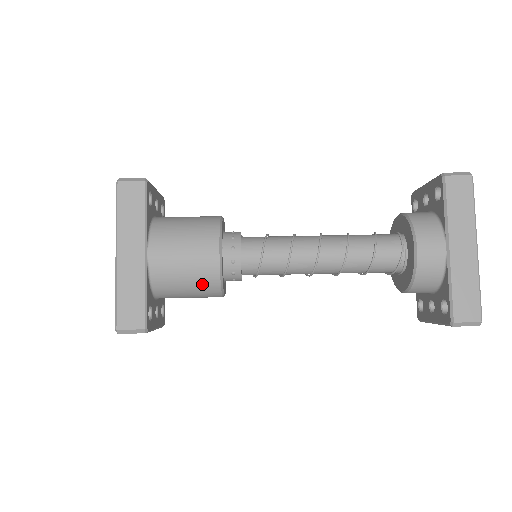
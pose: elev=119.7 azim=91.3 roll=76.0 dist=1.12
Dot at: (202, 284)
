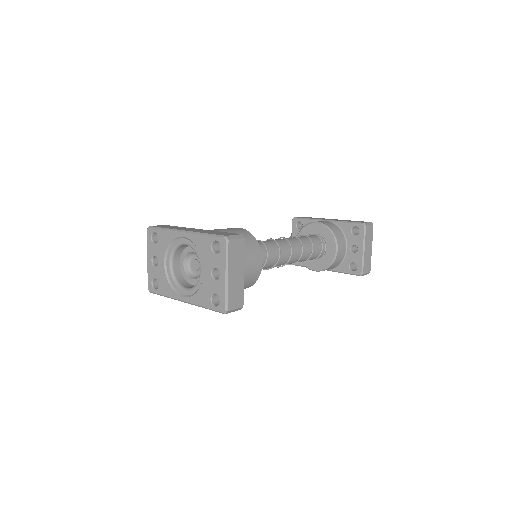
Dot at: (246, 240)
